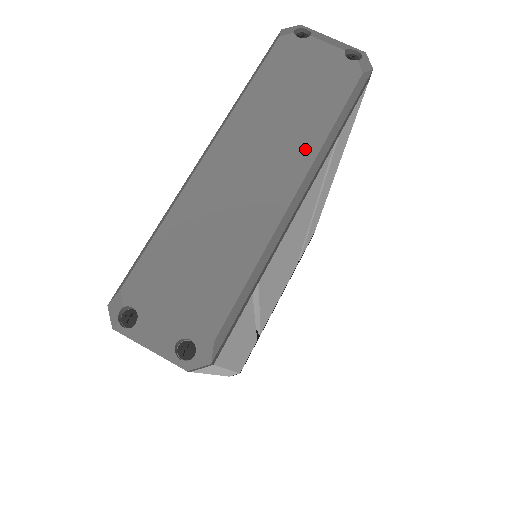
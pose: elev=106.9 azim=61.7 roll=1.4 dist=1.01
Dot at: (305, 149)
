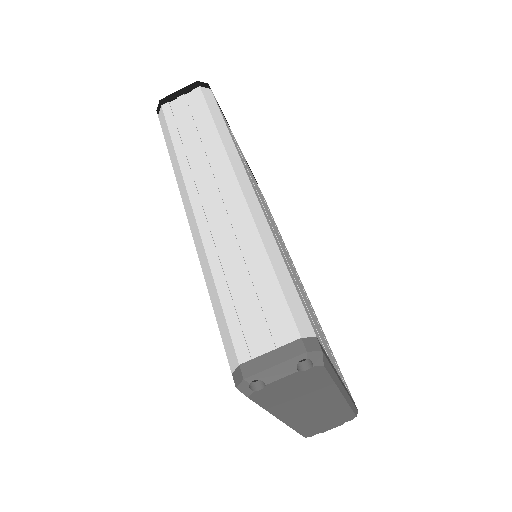
Dot at: (329, 392)
